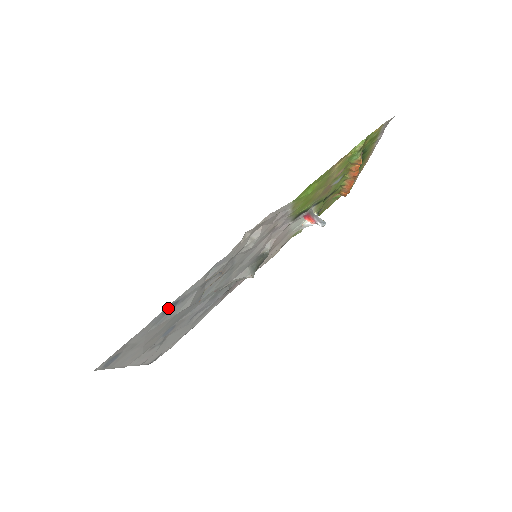
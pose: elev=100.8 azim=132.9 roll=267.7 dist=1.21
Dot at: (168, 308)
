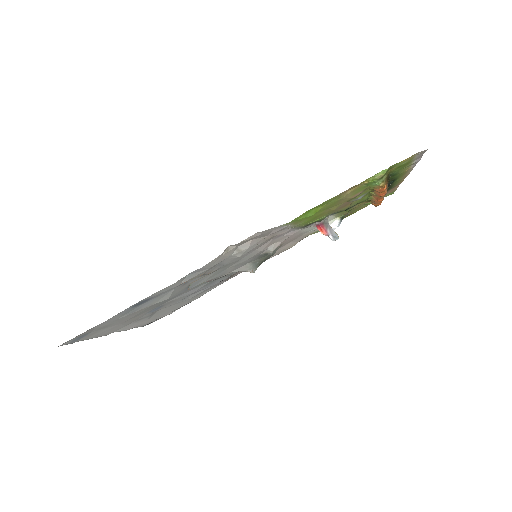
Dot at: (137, 304)
